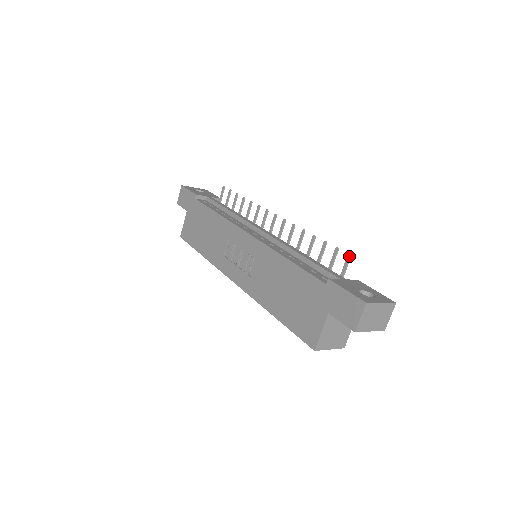
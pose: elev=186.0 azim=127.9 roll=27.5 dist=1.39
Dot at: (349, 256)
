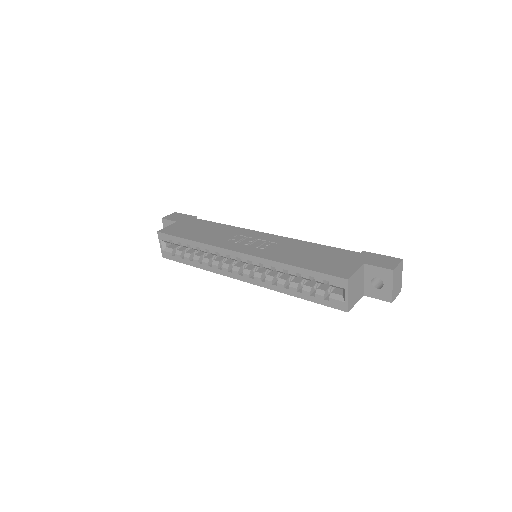
Dot at: occluded
